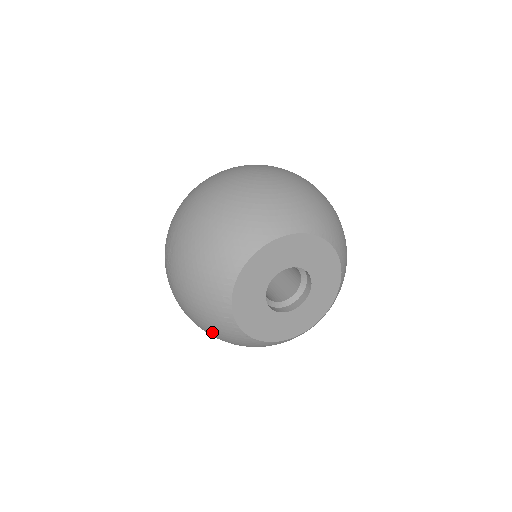
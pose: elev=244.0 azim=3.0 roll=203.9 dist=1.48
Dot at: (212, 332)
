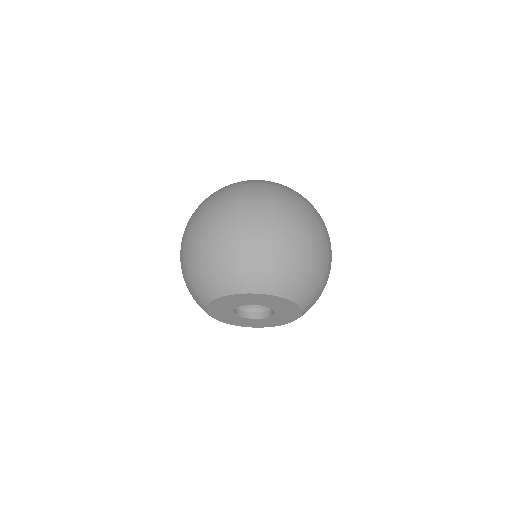
Dot at: occluded
